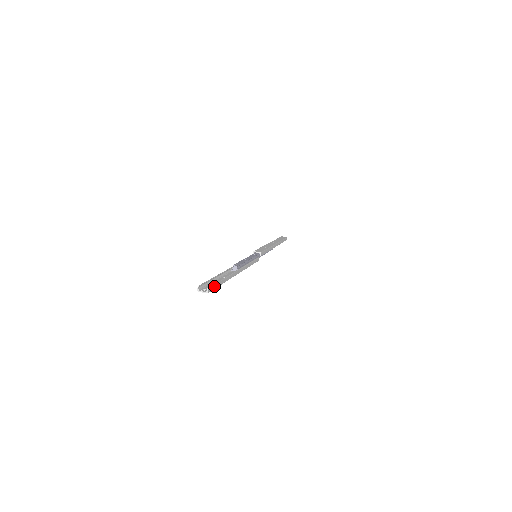
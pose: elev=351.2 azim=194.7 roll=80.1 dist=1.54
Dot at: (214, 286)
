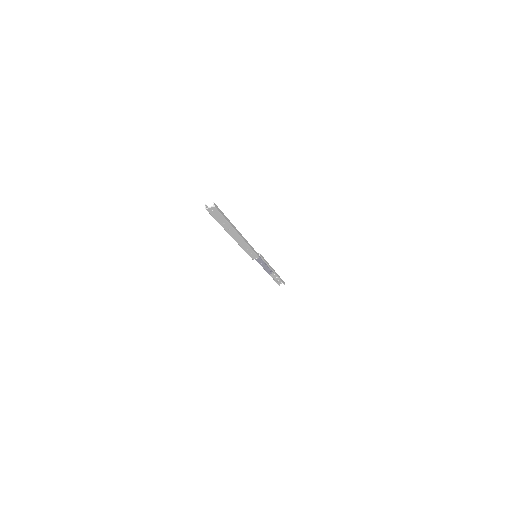
Dot at: (219, 210)
